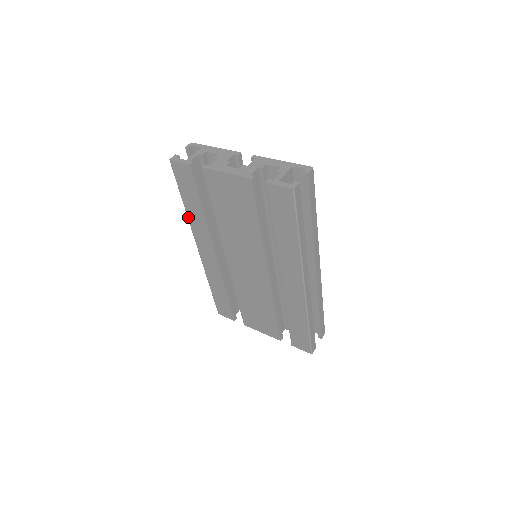
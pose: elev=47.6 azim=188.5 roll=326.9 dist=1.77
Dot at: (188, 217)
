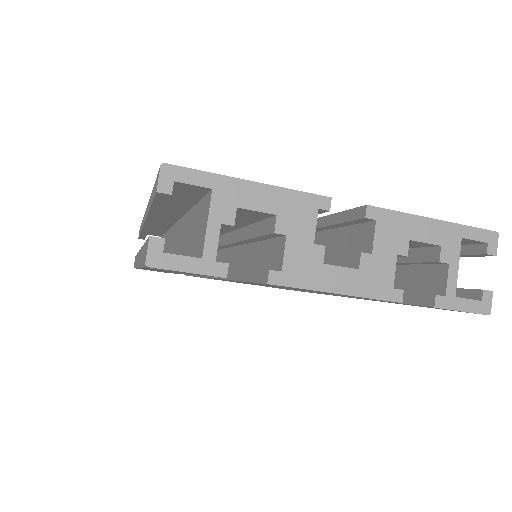
Dot at: occluded
